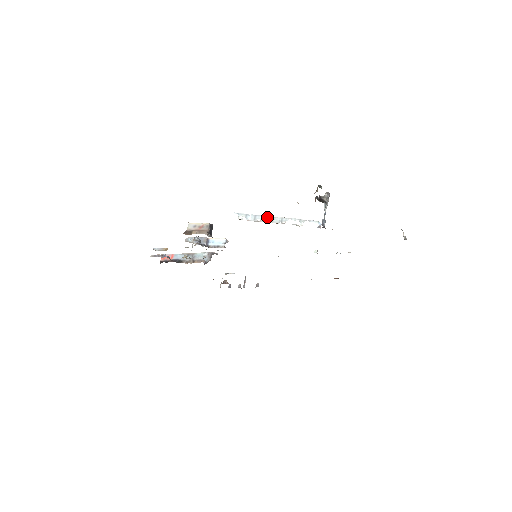
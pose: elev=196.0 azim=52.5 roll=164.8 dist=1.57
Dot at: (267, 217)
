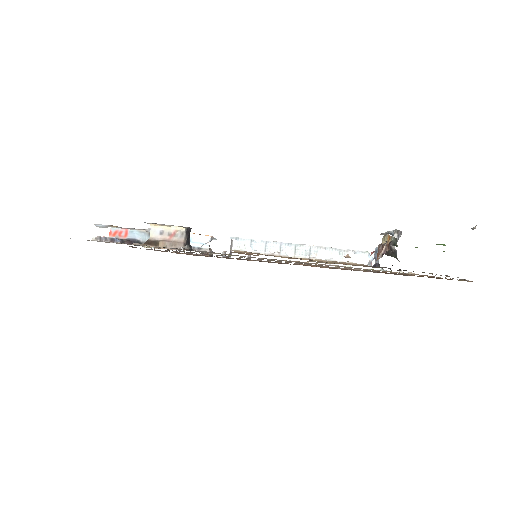
Dot at: (285, 245)
